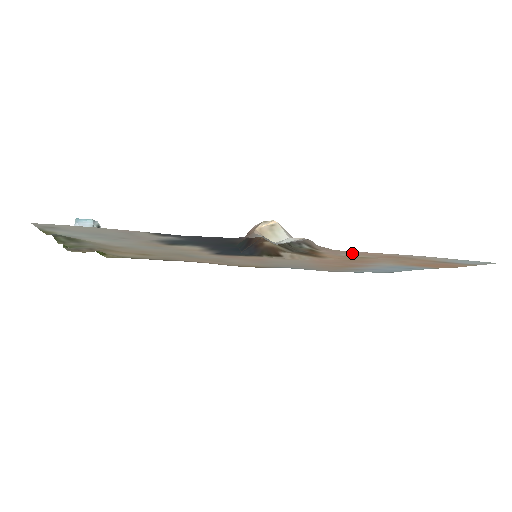
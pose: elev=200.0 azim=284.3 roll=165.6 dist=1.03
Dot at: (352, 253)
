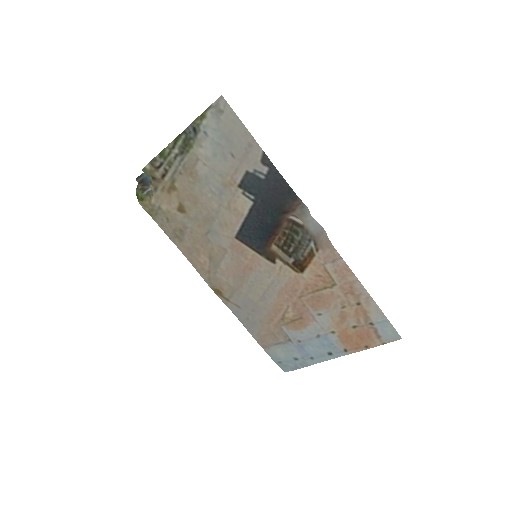
Dot at: (336, 264)
